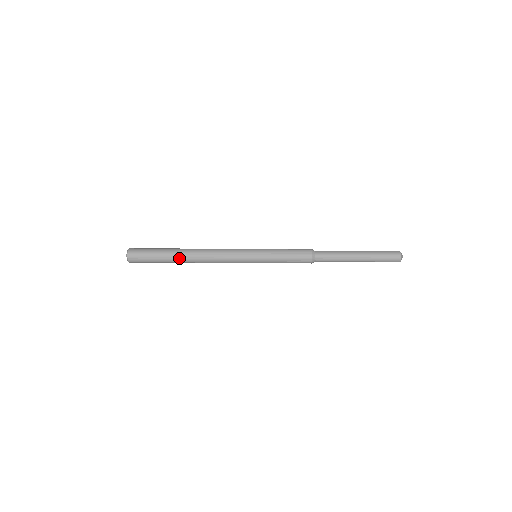
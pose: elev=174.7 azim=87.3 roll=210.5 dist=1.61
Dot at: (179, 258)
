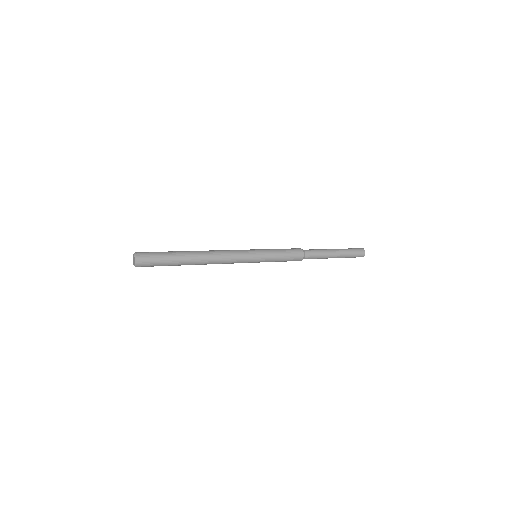
Dot at: occluded
